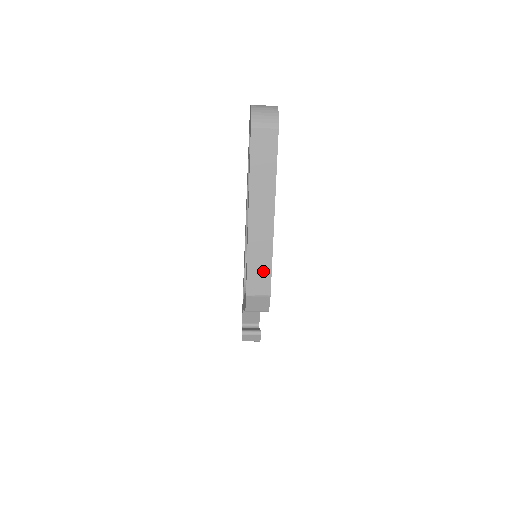
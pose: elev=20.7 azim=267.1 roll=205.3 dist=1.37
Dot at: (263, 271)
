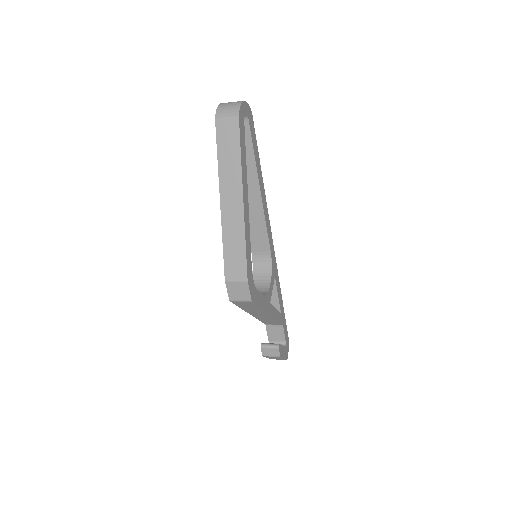
Dot at: (238, 255)
